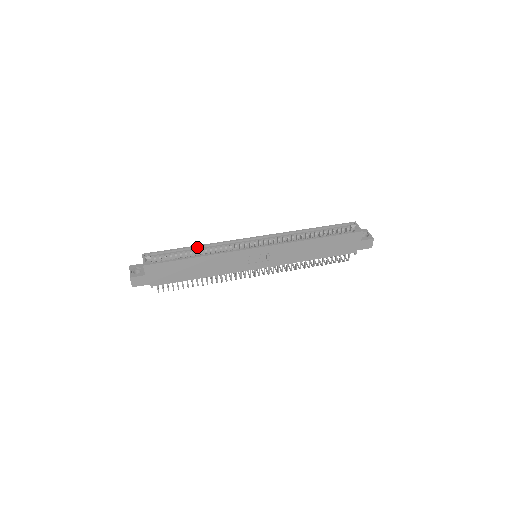
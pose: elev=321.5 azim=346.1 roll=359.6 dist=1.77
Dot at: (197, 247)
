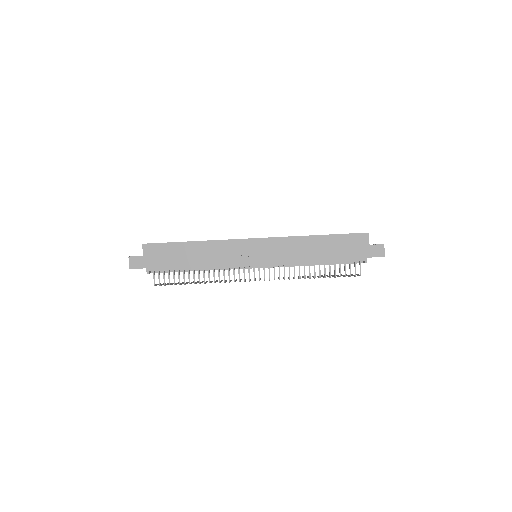
Dot at: occluded
